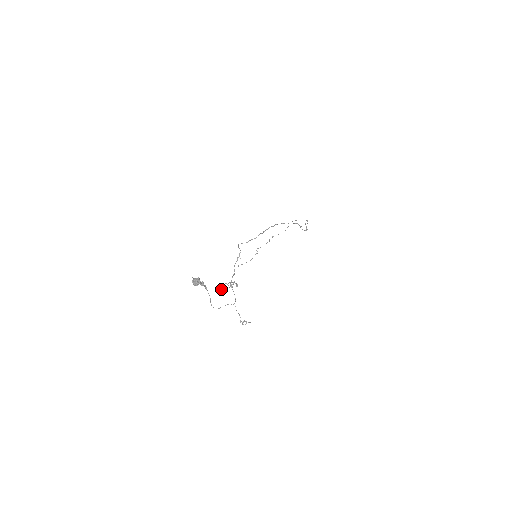
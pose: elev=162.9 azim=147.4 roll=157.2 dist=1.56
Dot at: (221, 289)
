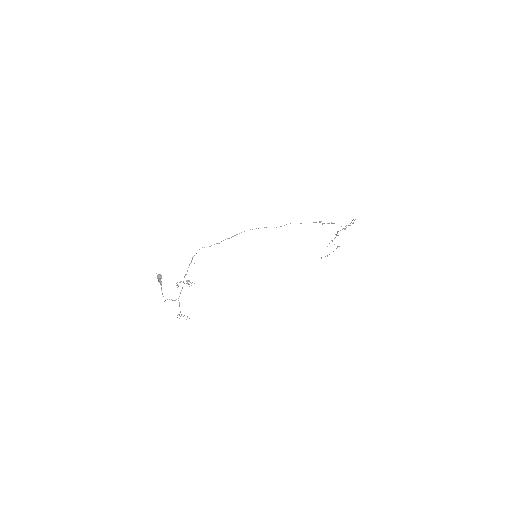
Dot at: (178, 285)
